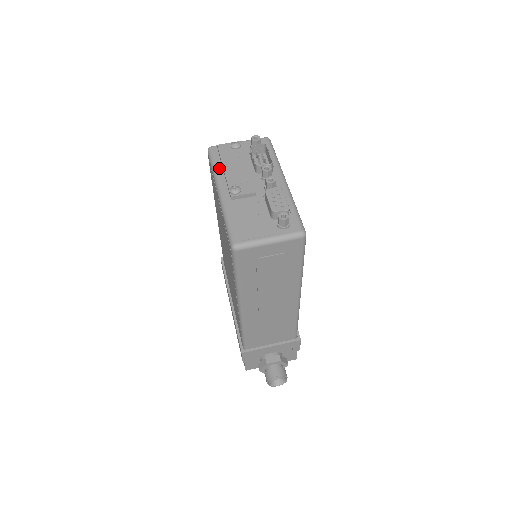
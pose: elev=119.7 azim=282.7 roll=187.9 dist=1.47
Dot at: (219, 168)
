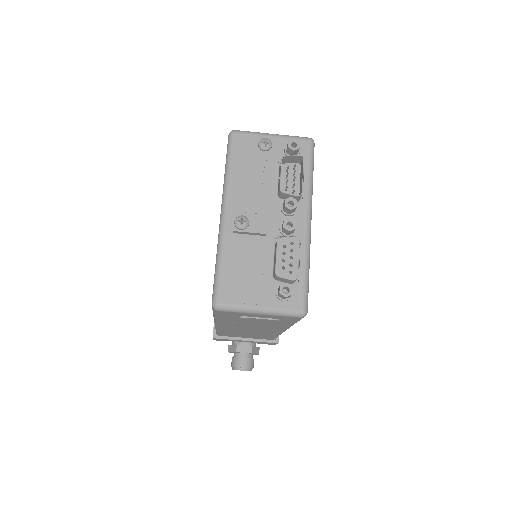
Dot at: (233, 173)
